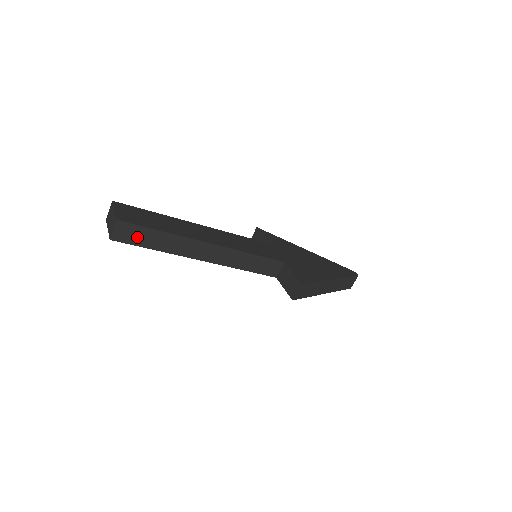
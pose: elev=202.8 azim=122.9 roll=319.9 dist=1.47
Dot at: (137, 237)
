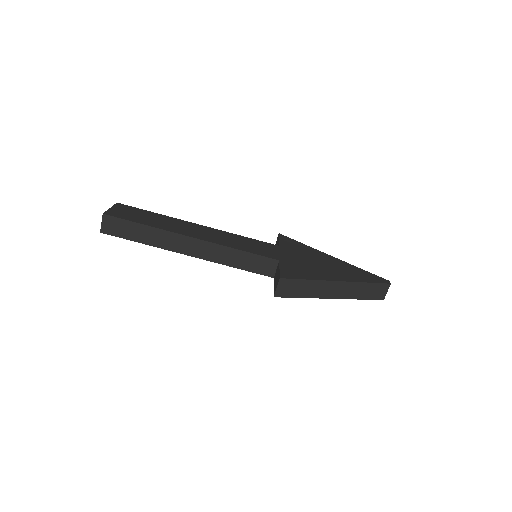
Dot at: (123, 230)
